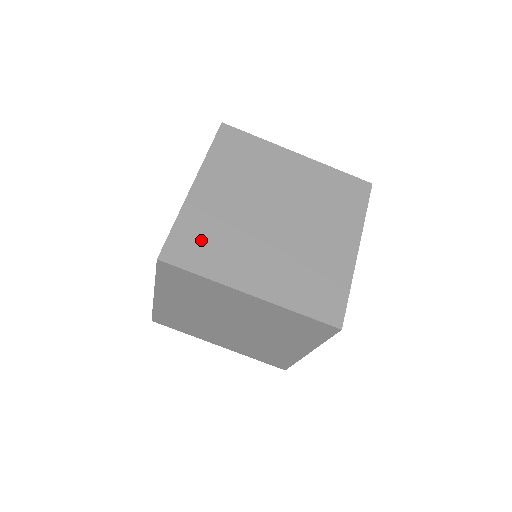
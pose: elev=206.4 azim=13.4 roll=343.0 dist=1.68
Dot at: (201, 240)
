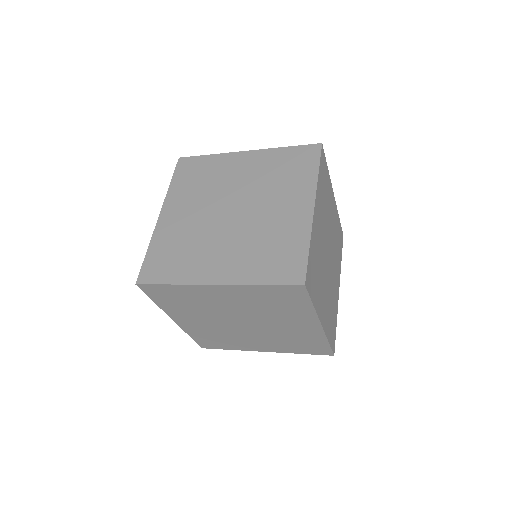
Dot at: (315, 269)
